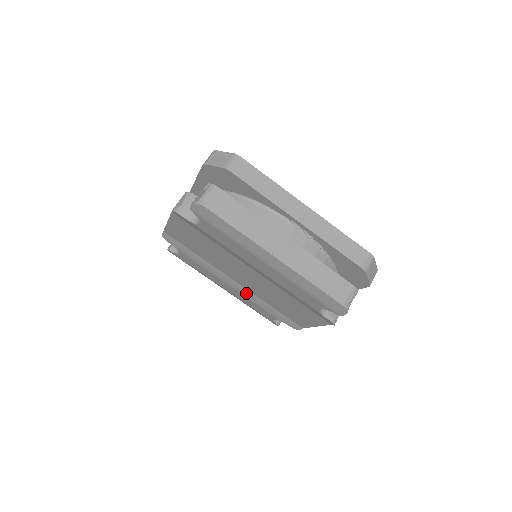
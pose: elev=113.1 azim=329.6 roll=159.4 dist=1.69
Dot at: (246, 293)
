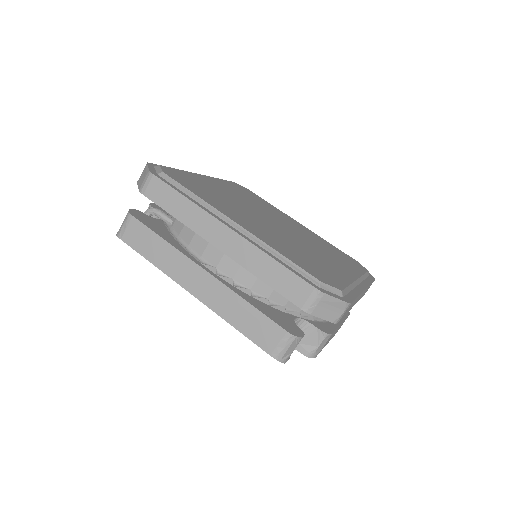
Dot at: occluded
